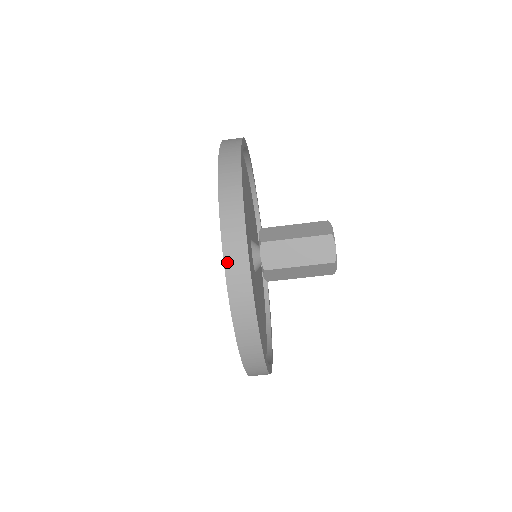
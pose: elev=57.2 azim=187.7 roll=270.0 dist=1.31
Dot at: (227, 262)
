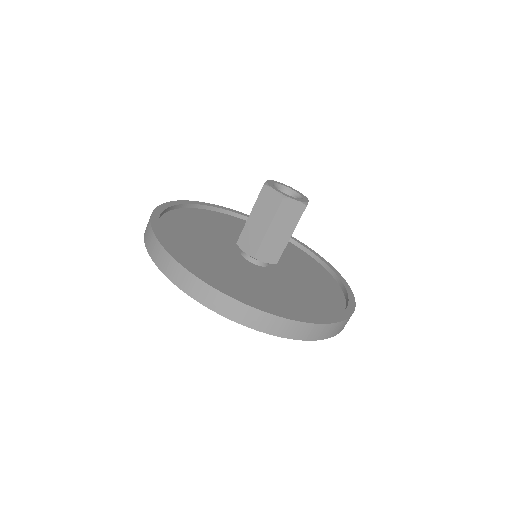
Dot at: (166, 273)
